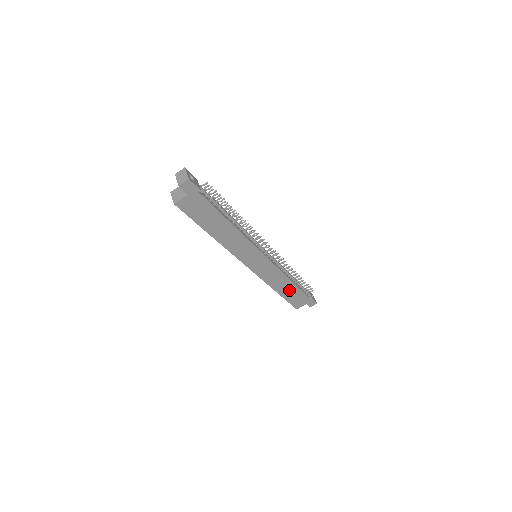
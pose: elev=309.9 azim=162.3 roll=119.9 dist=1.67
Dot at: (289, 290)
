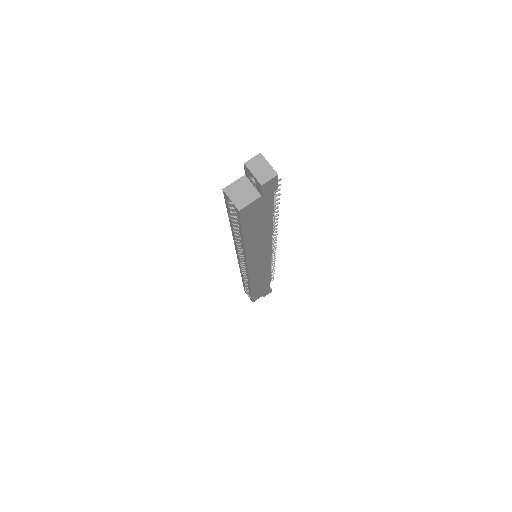
Dot at: (261, 286)
